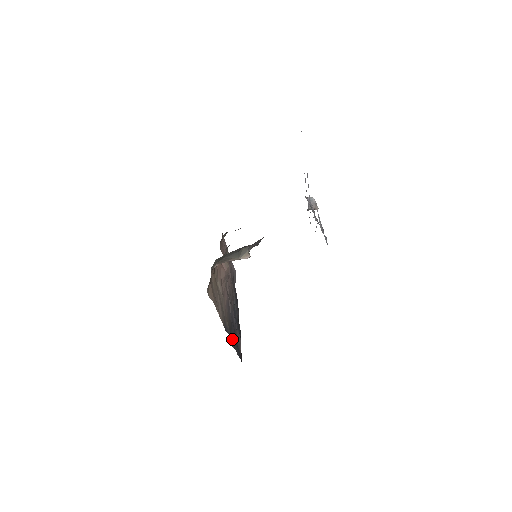
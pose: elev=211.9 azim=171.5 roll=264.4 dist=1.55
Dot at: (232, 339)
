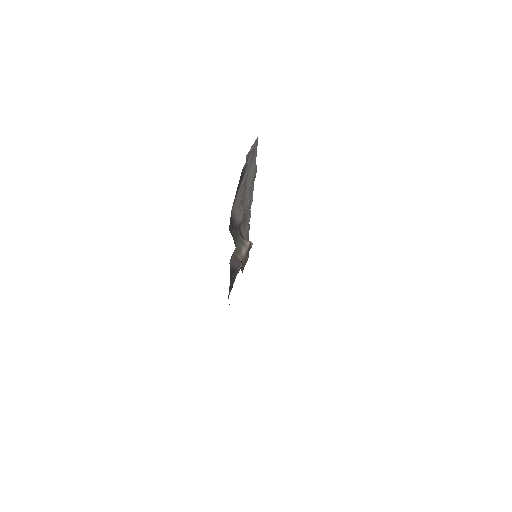
Dot at: occluded
